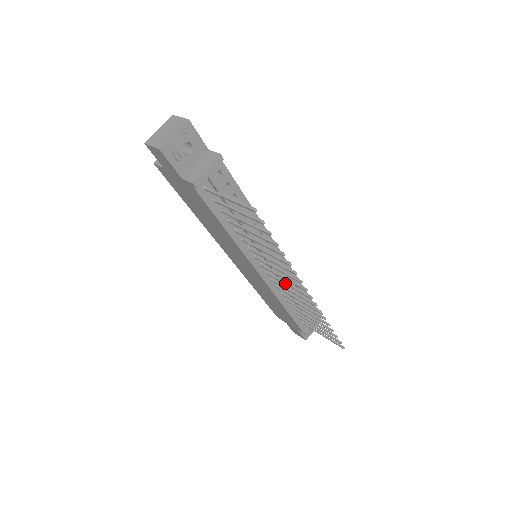
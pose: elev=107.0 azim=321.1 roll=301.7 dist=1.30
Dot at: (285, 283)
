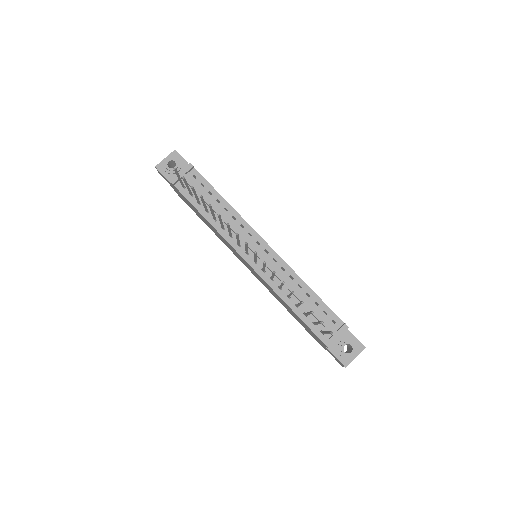
Dot at: (254, 258)
